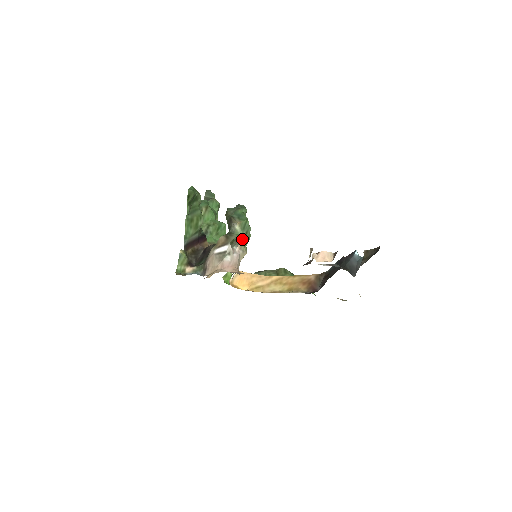
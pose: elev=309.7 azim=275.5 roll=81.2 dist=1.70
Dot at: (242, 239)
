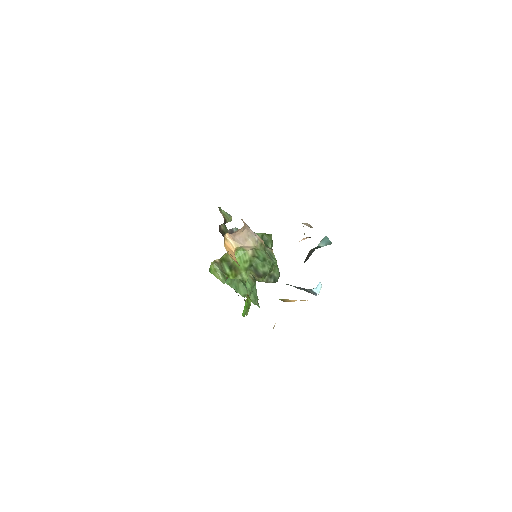
Dot at: occluded
